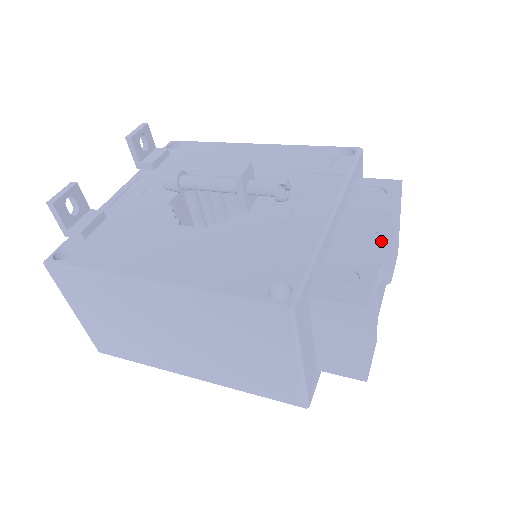
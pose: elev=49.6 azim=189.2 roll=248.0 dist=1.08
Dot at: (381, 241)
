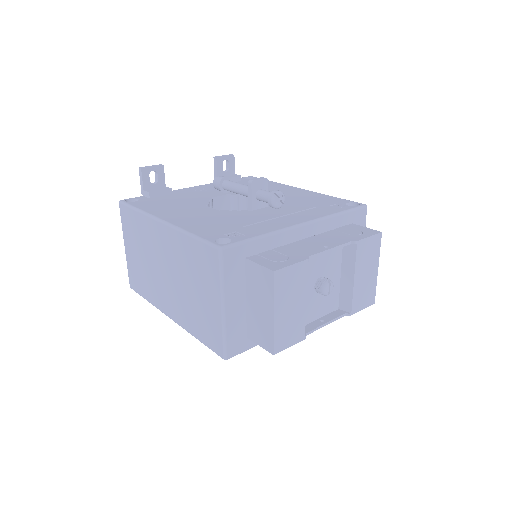
Dot at: (346, 271)
